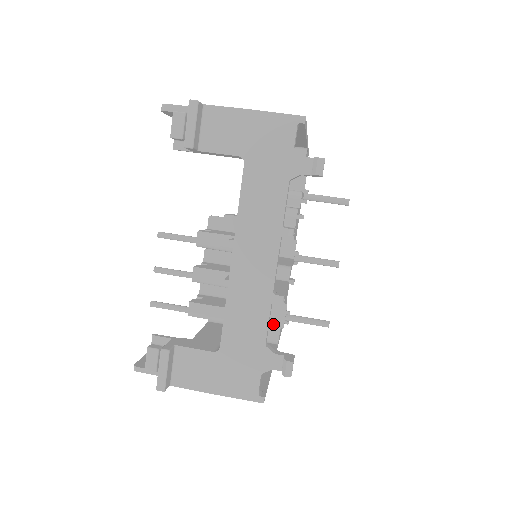
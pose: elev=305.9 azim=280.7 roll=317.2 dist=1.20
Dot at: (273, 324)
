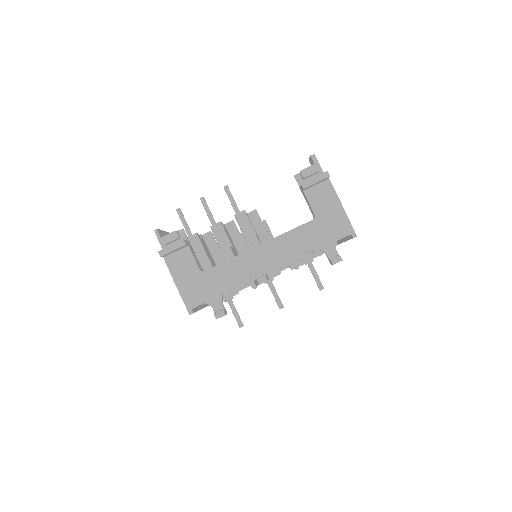
Dot at: occluded
